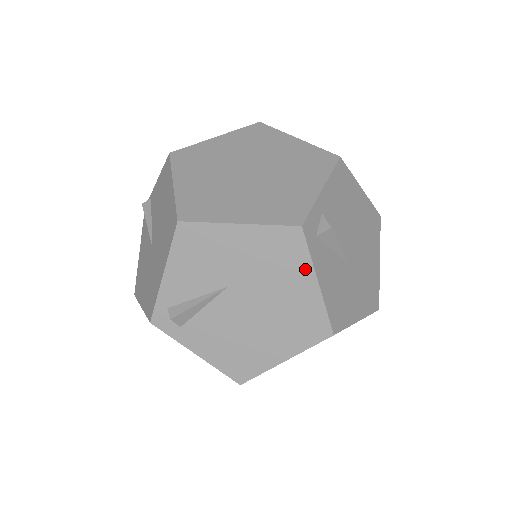
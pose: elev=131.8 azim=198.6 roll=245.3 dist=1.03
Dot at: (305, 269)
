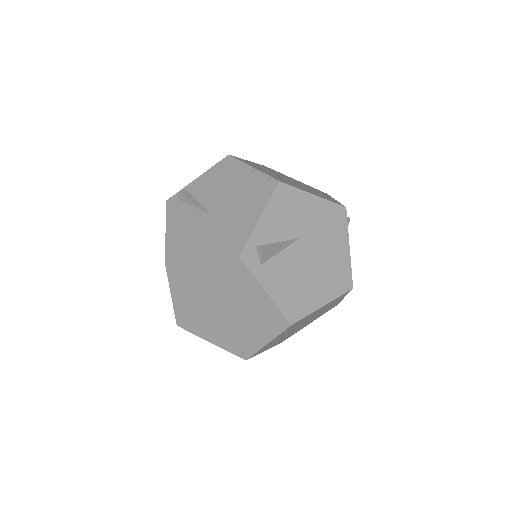
Dot at: (344, 236)
